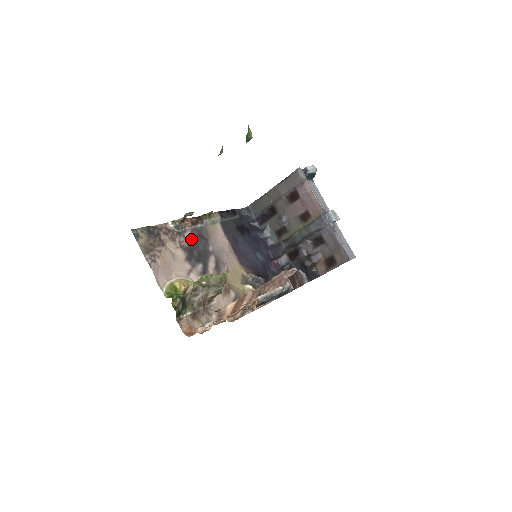
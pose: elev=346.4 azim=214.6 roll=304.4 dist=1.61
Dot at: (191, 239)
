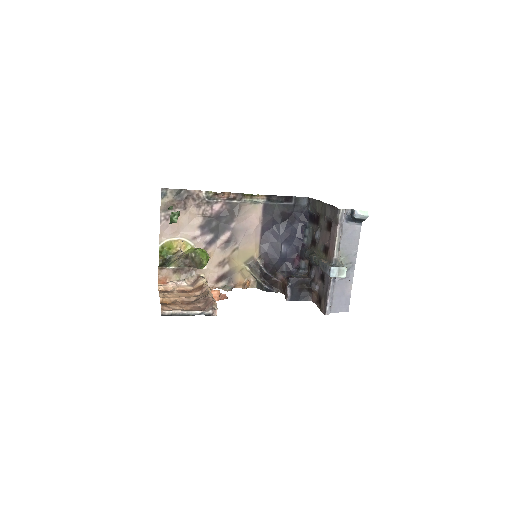
Dot at: (217, 211)
